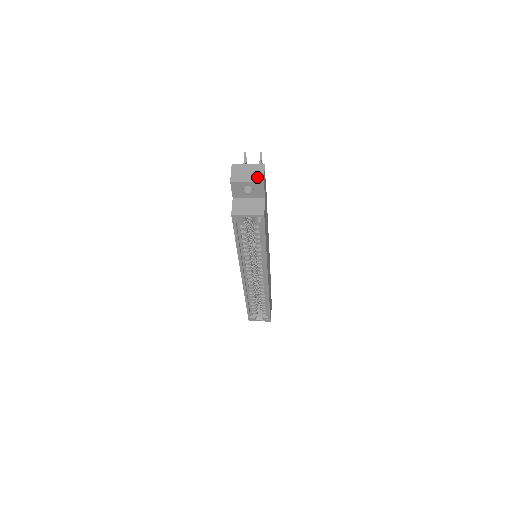
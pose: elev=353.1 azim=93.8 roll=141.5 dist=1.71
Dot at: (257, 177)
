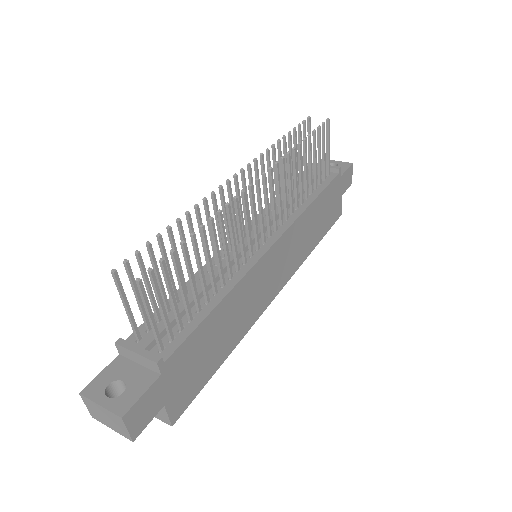
Dot at: (121, 431)
